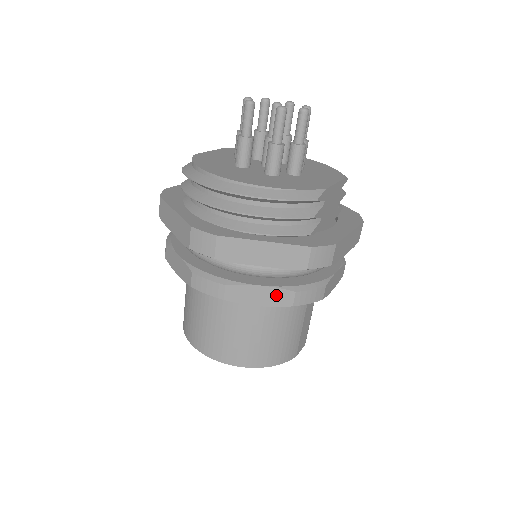
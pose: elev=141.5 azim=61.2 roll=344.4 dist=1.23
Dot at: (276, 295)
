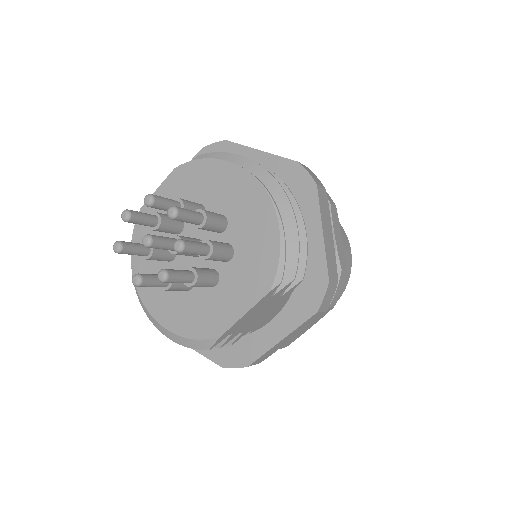
Dot at: occluded
